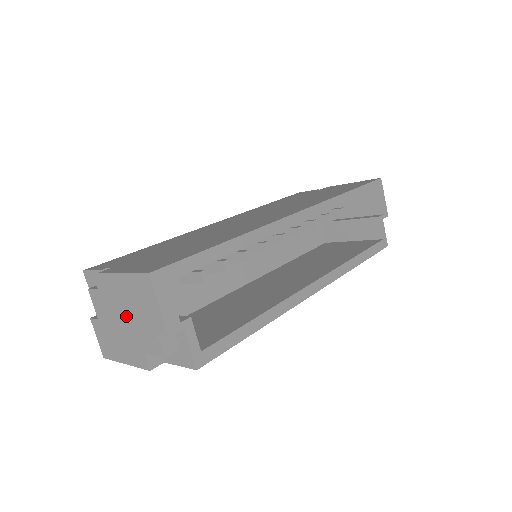
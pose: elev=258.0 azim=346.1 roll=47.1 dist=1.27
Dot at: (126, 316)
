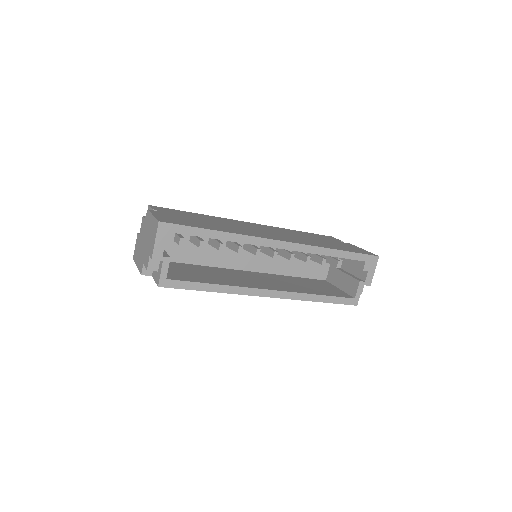
Dot at: (146, 239)
